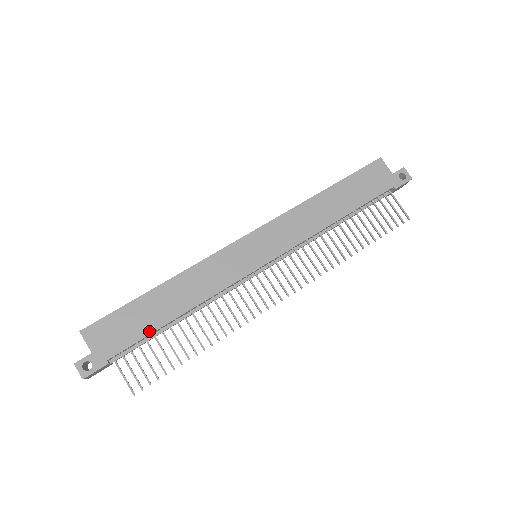
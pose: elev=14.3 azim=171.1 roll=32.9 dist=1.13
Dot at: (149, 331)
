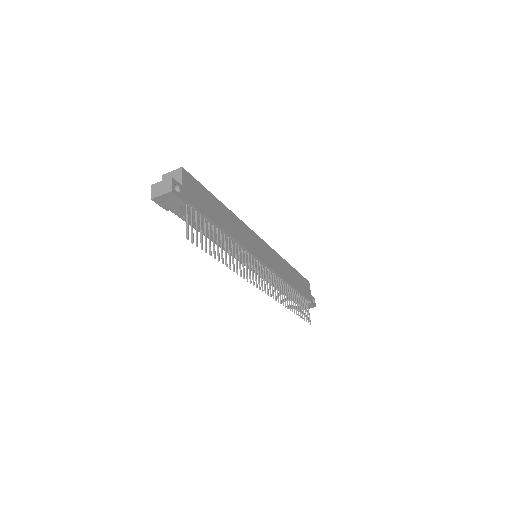
Dot at: (211, 218)
